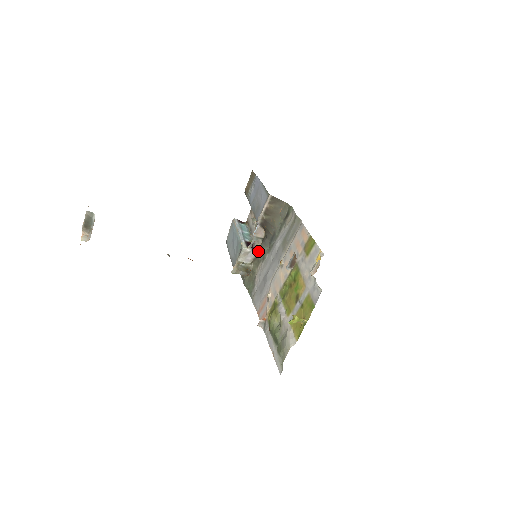
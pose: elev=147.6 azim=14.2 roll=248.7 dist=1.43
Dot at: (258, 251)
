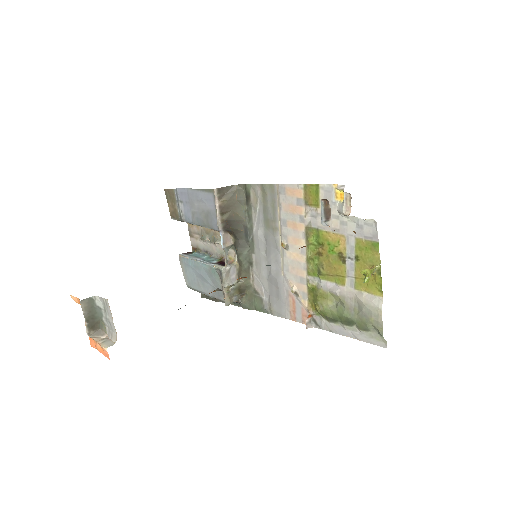
Dot at: (237, 262)
